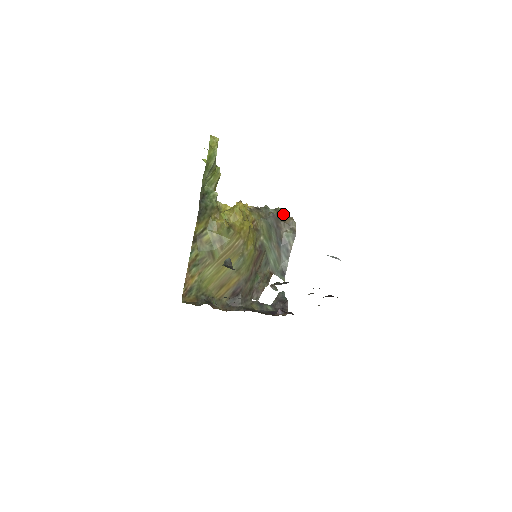
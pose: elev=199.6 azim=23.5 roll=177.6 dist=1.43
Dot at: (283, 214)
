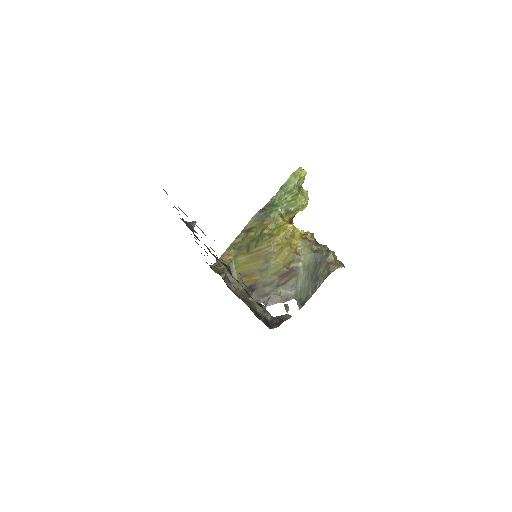
Dot at: (333, 258)
